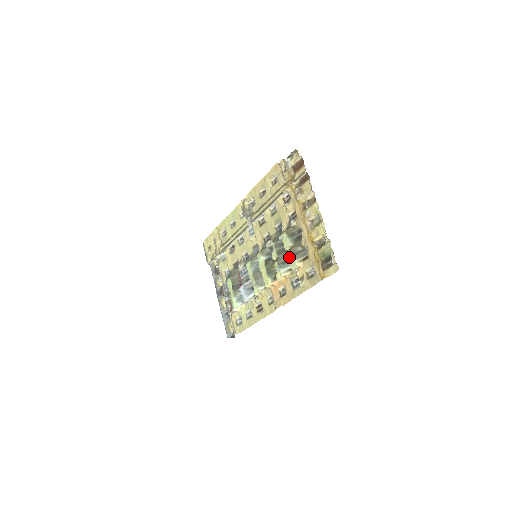
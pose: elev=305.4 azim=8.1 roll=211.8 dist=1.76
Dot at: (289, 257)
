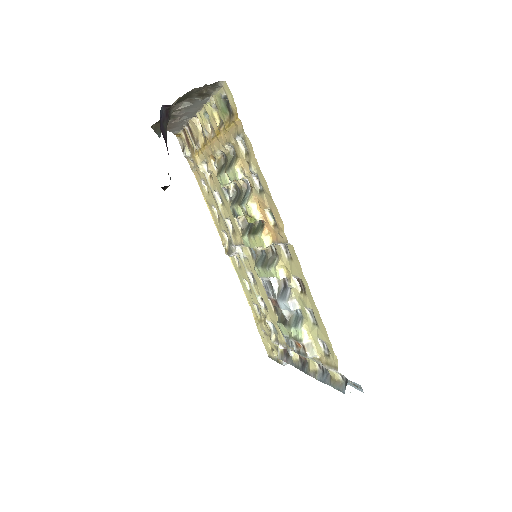
Dot at: (229, 178)
